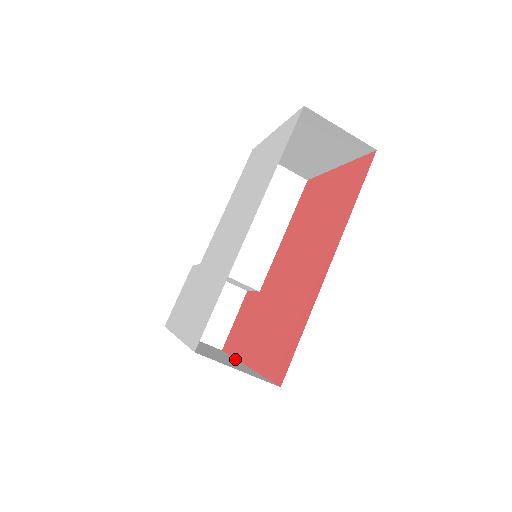
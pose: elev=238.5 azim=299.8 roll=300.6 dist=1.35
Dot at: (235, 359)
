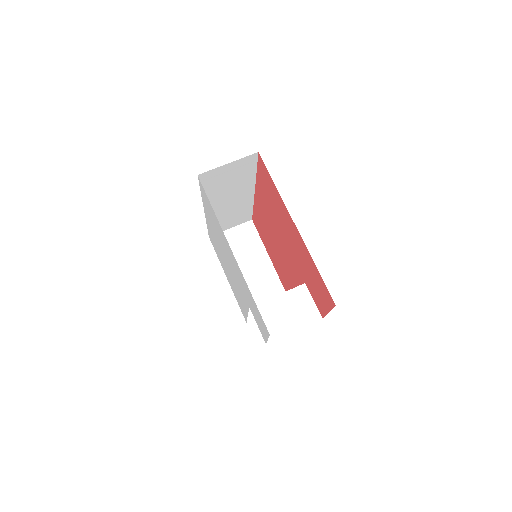
Dot at: occluded
